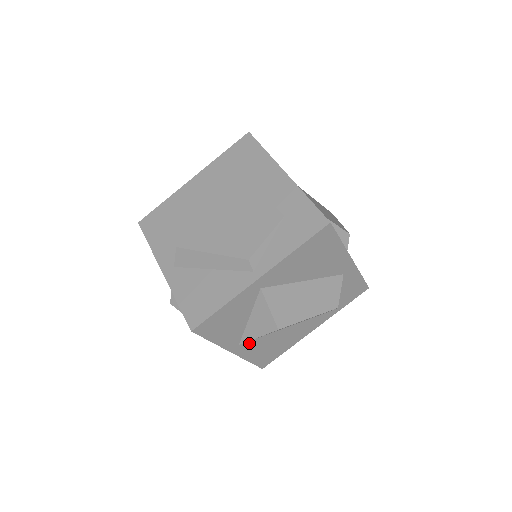
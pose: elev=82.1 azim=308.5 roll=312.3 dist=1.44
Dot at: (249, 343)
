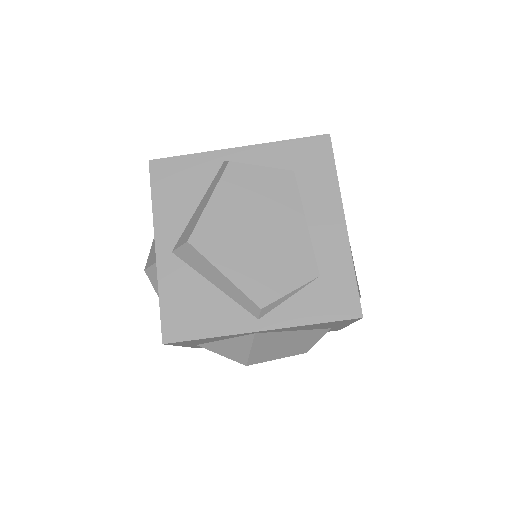
Dot at: occluded
